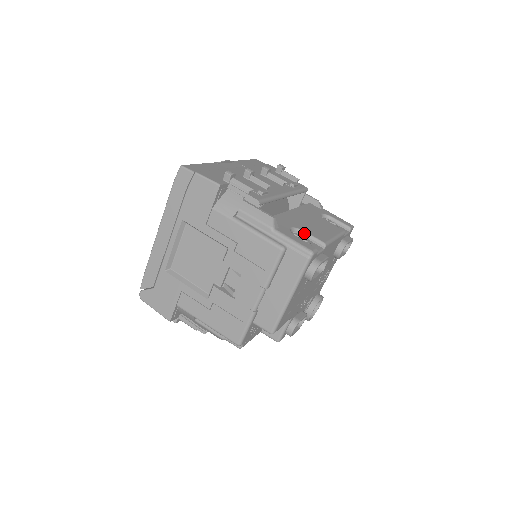
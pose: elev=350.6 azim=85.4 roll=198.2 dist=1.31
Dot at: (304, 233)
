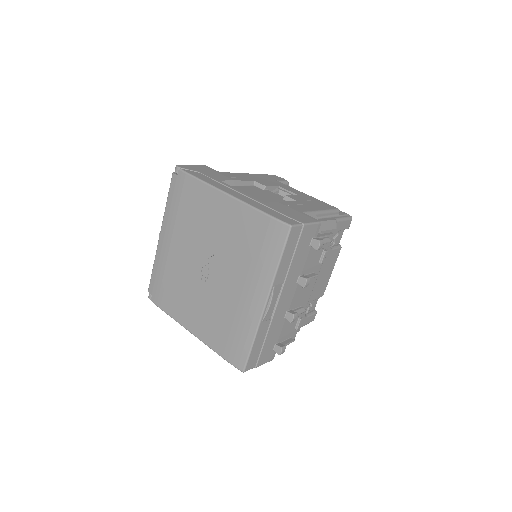
Dot at: occluded
